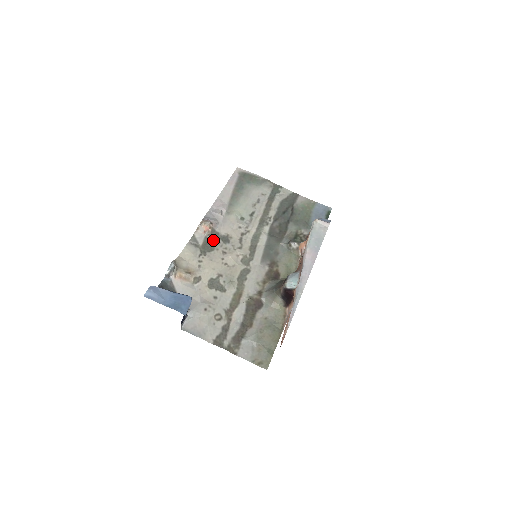
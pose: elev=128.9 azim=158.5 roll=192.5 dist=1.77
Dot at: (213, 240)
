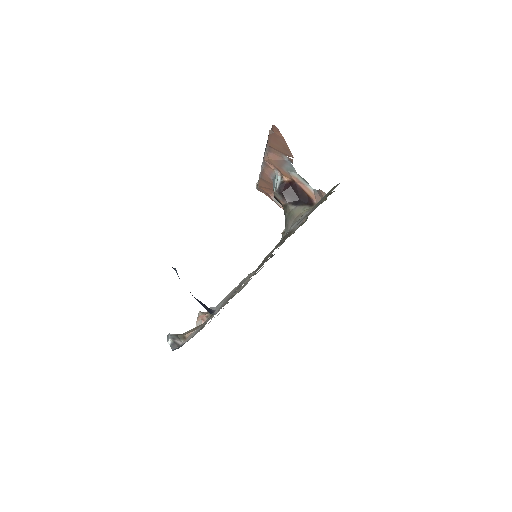
Dot at: occluded
